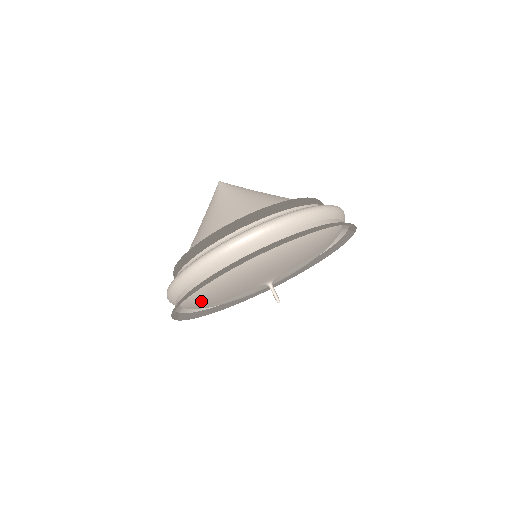
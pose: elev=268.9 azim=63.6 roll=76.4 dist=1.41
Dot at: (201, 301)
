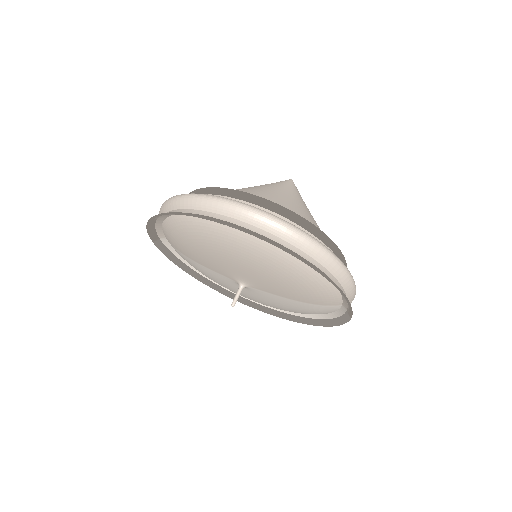
Dot at: (177, 239)
